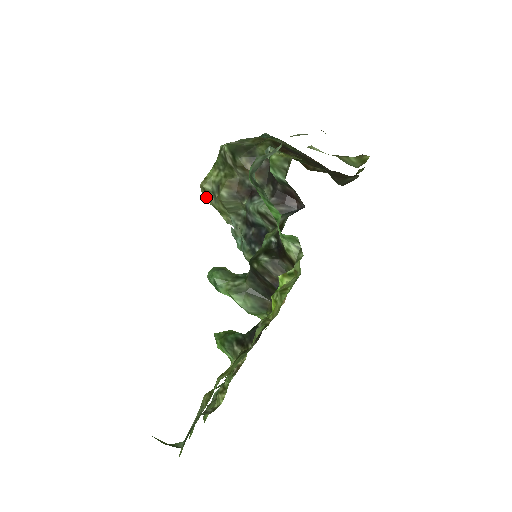
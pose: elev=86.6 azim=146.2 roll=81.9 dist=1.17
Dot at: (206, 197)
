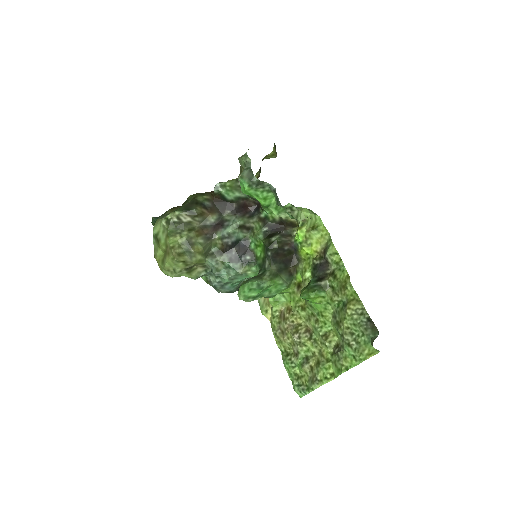
Dot at: (181, 261)
